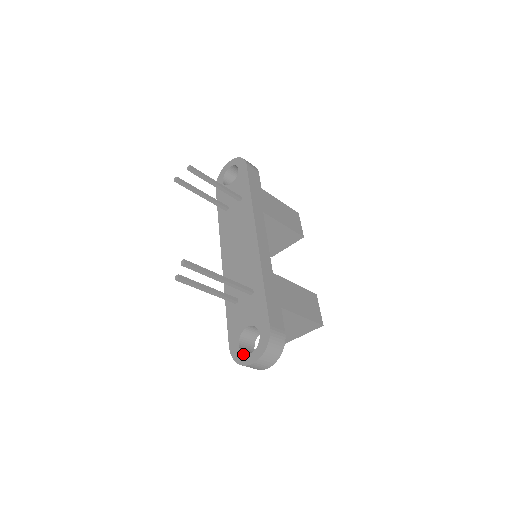
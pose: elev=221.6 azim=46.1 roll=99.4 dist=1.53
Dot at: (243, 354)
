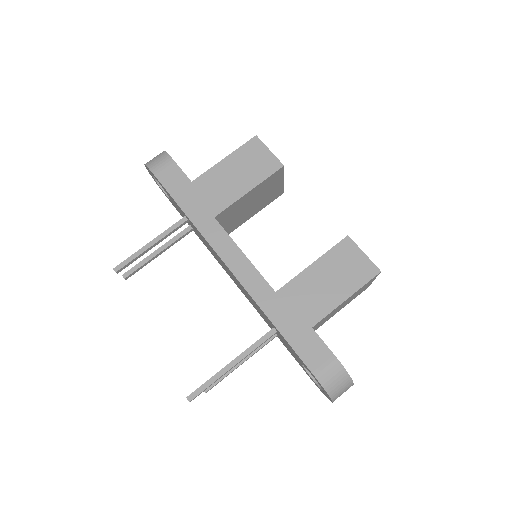
Dot at: (320, 389)
